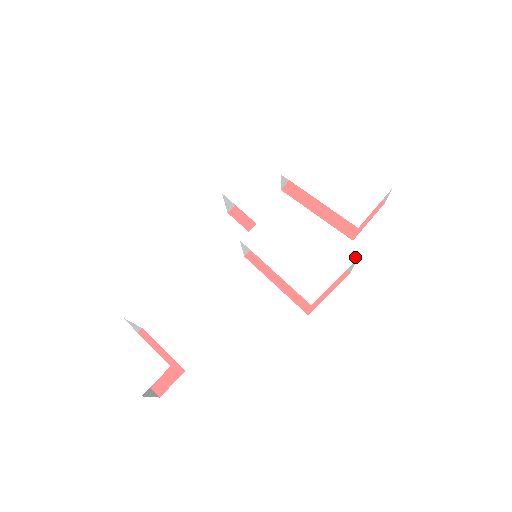
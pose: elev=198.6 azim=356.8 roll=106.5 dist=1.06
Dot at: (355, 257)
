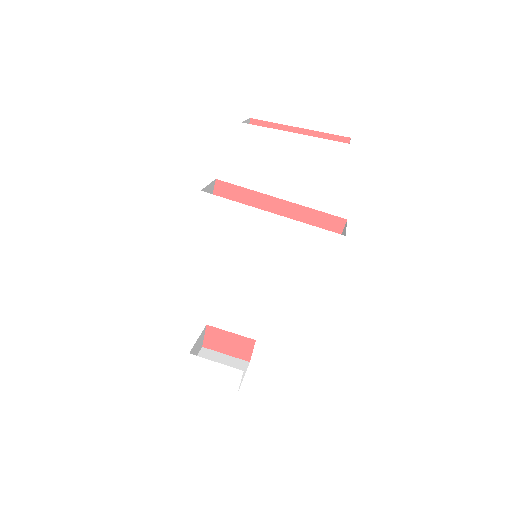
Dot at: (342, 235)
